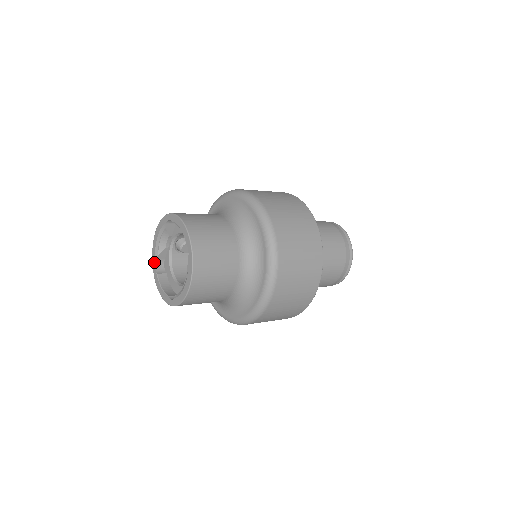
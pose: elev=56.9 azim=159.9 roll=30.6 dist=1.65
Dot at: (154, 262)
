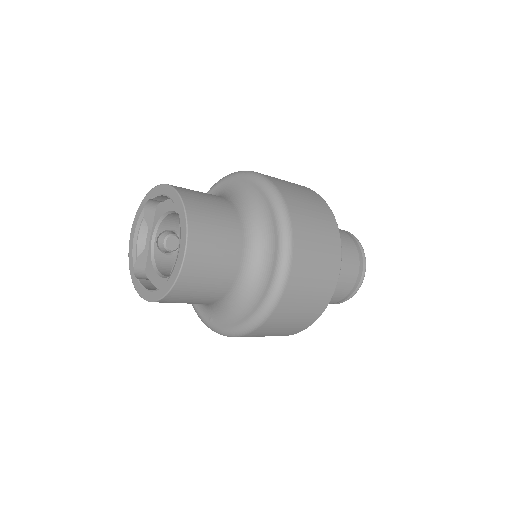
Dot at: (132, 269)
